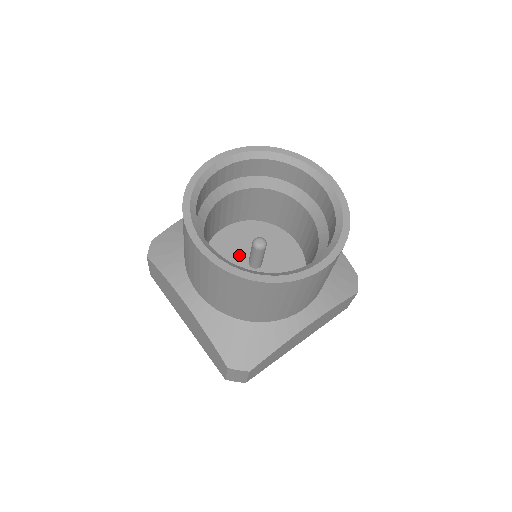
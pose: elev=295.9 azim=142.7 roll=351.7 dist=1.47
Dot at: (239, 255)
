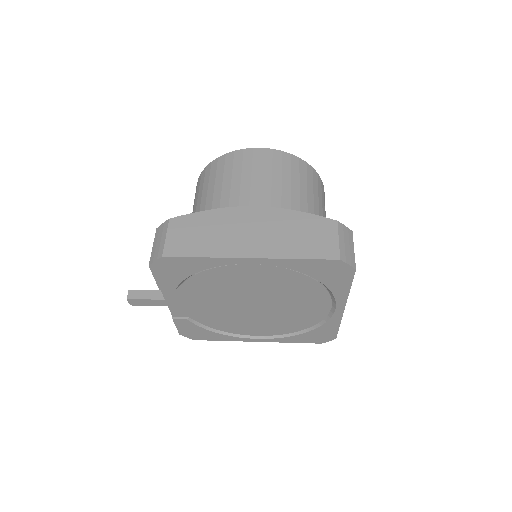
Dot at: occluded
